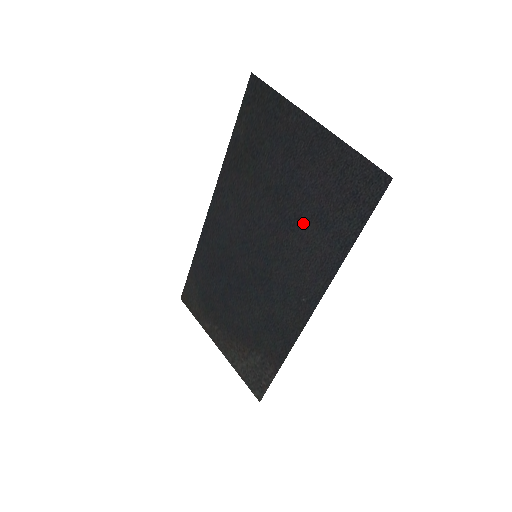
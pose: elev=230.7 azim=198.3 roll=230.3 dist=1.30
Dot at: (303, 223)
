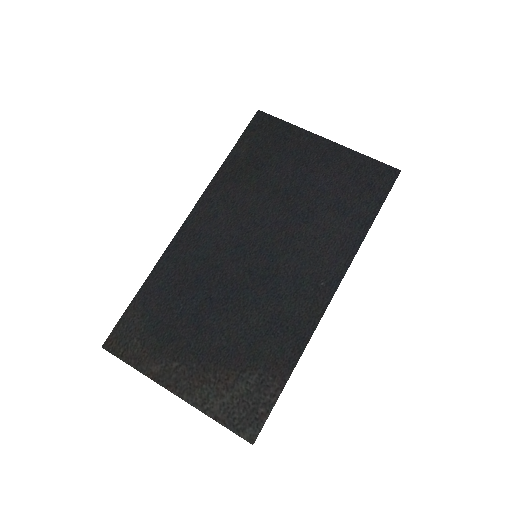
Dot at: (319, 214)
